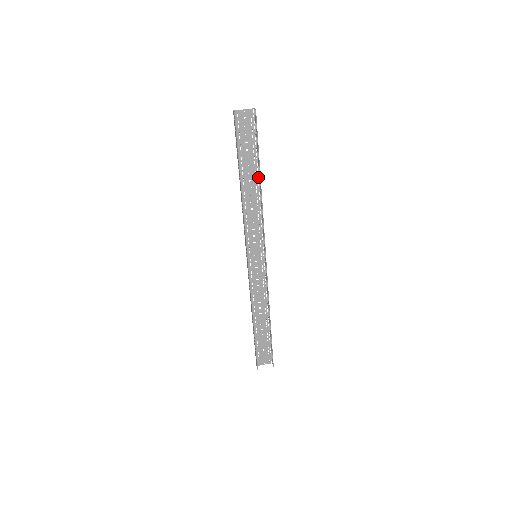
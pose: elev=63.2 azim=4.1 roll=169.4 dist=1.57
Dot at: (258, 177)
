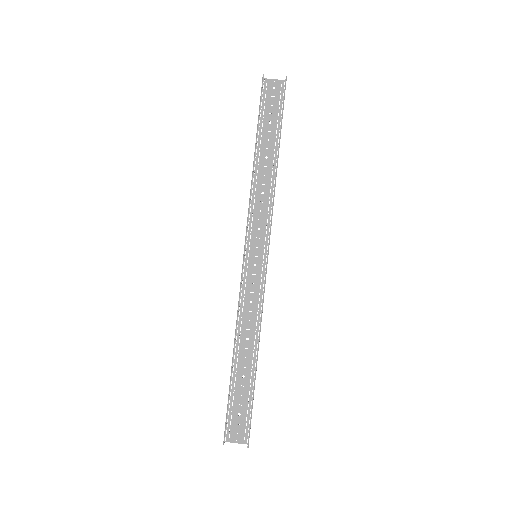
Dot at: occluded
